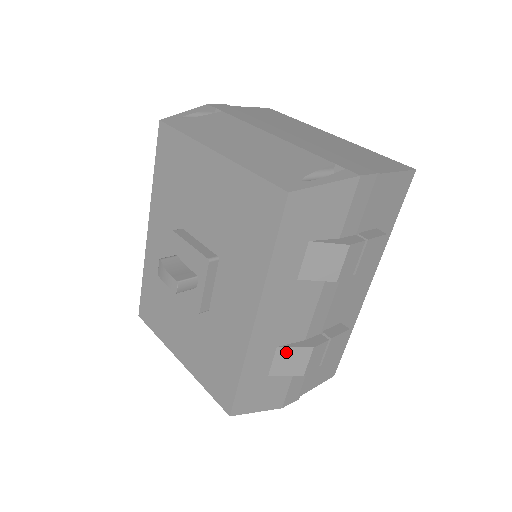
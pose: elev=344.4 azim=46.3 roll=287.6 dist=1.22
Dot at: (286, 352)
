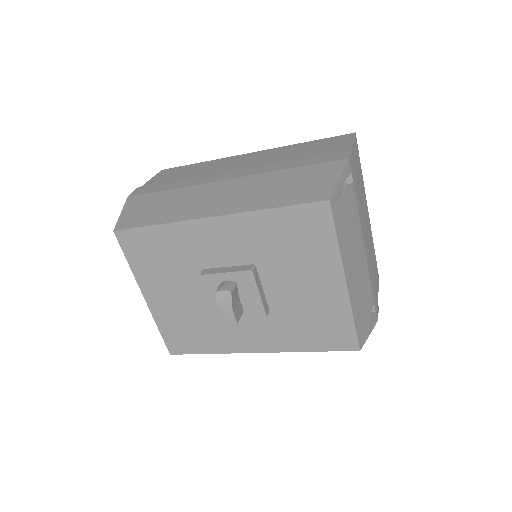
Dot at: occluded
